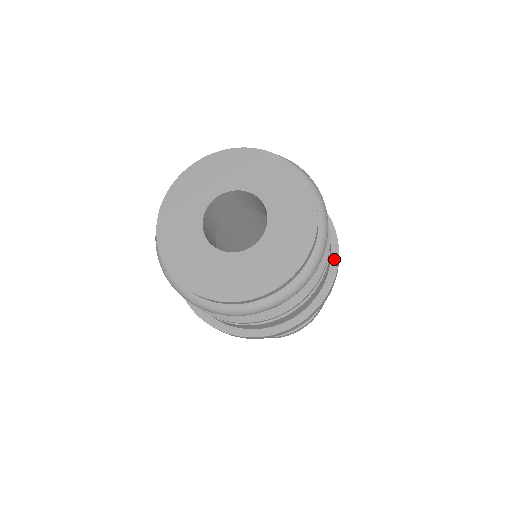
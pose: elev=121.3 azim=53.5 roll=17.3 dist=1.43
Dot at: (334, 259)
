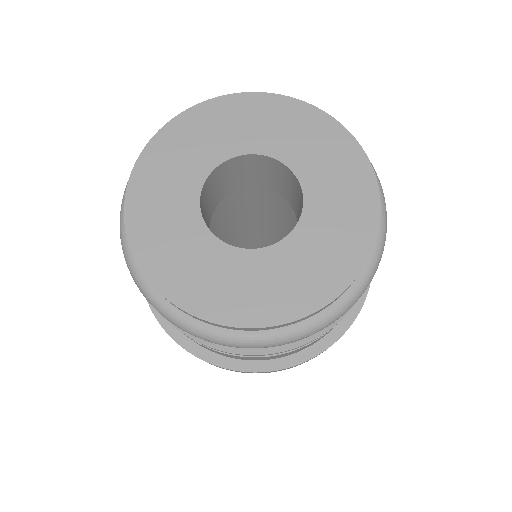
Dot at: occluded
